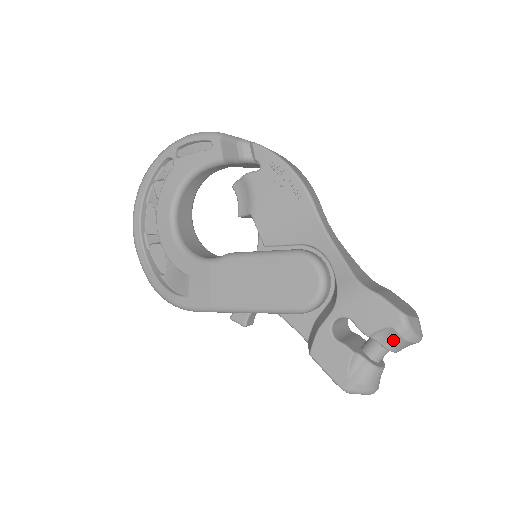
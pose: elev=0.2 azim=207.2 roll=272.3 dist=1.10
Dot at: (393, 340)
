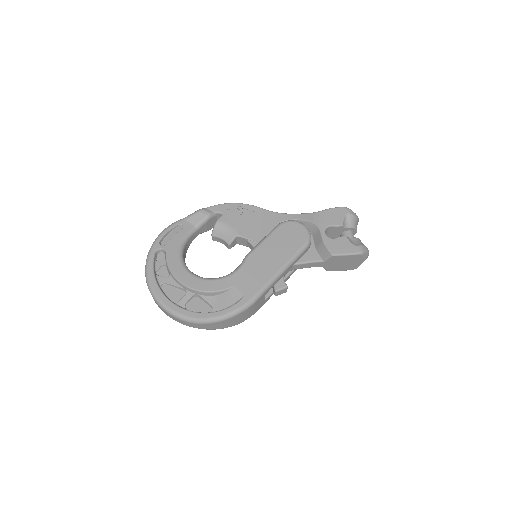
Dot at: (352, 220)
